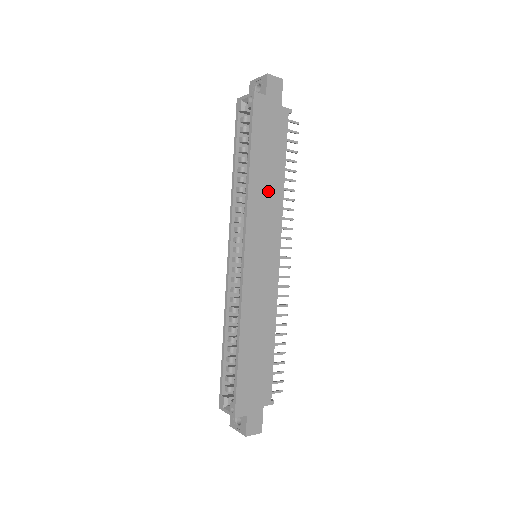
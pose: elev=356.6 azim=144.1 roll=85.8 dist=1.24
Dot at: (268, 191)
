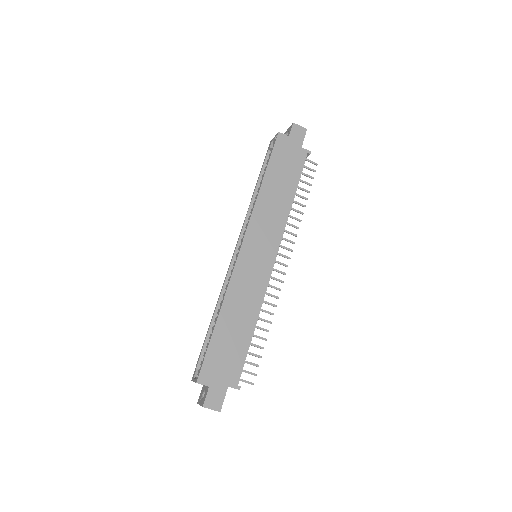
Dot at: (275, 204)
